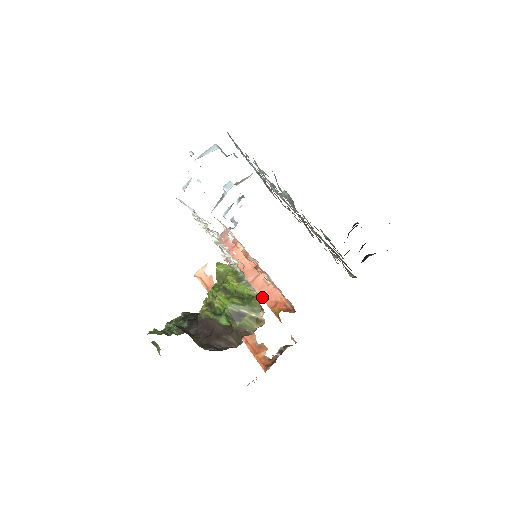
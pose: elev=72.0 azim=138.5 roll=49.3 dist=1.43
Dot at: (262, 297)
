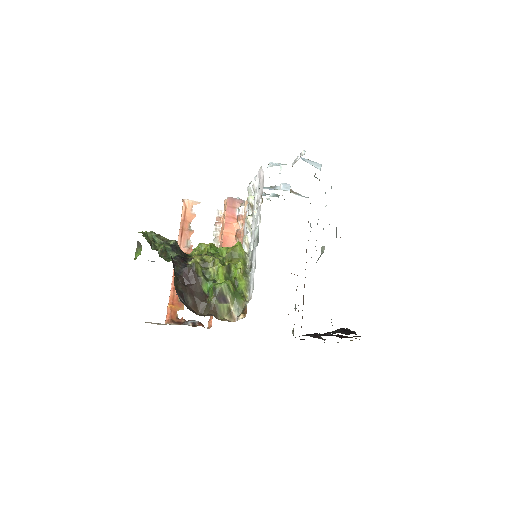
Dot at: occluded
